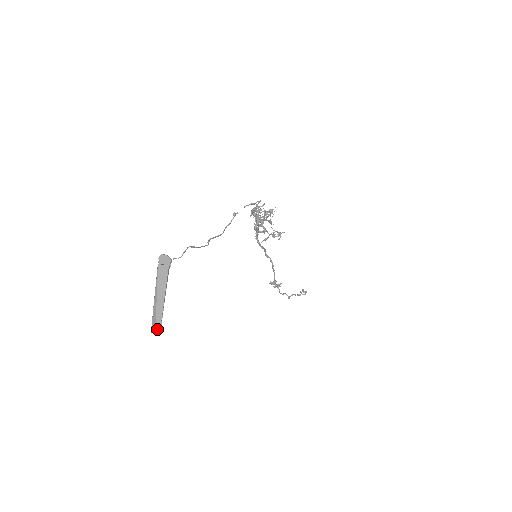
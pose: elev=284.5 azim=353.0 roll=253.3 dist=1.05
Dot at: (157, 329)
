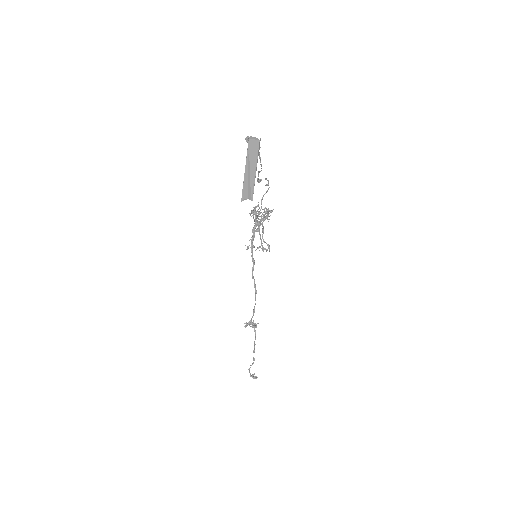
Dot at: (249, 195)
